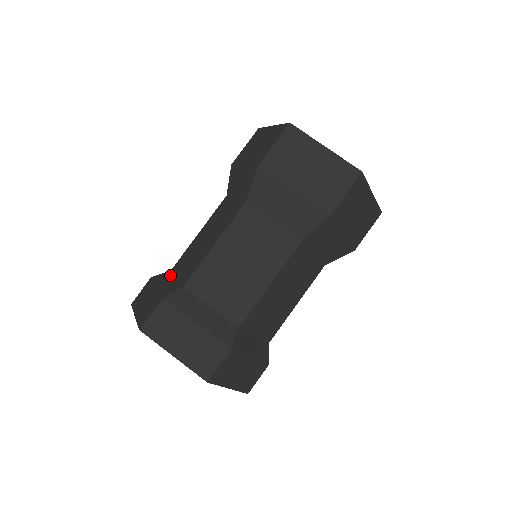
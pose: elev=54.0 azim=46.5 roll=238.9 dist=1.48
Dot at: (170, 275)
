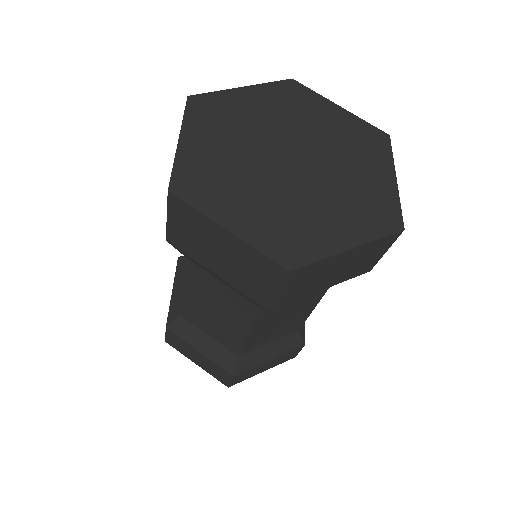
Dot at: (184, 270)
